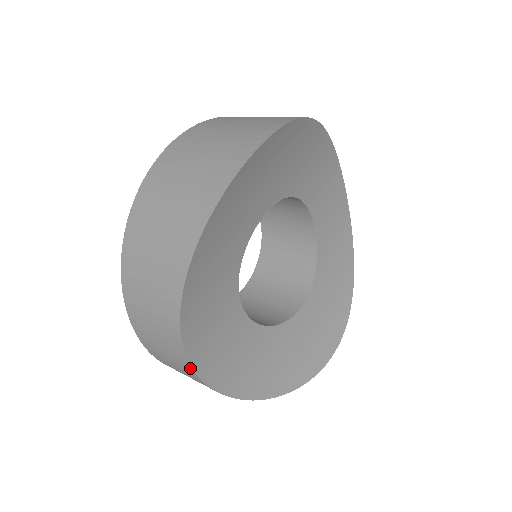
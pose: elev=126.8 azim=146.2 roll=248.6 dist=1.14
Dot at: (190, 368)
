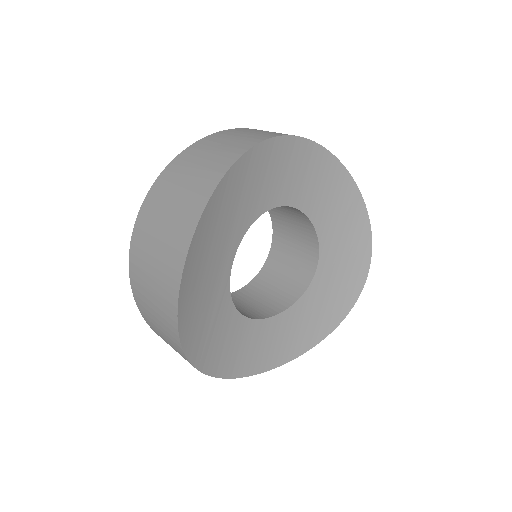
Dot at: (239, 376)
